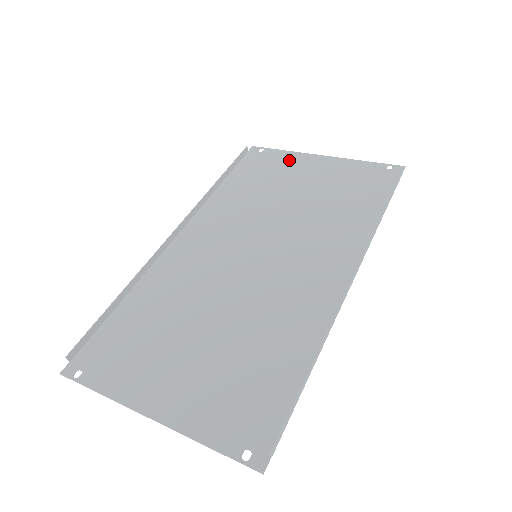
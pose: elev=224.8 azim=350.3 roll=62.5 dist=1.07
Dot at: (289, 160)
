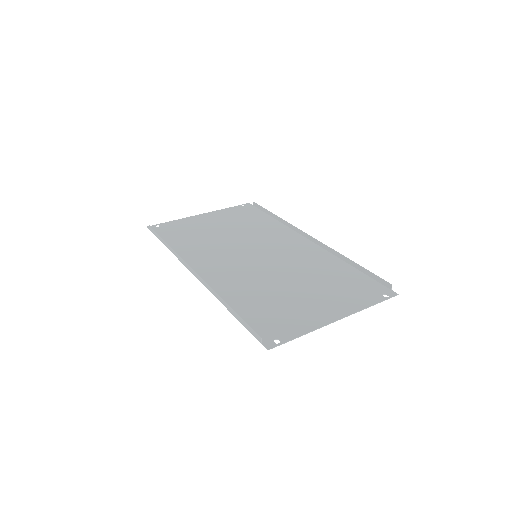
Dot at: (186, 222)
